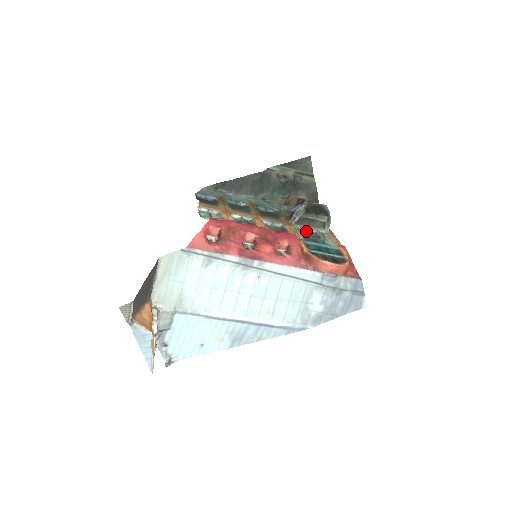
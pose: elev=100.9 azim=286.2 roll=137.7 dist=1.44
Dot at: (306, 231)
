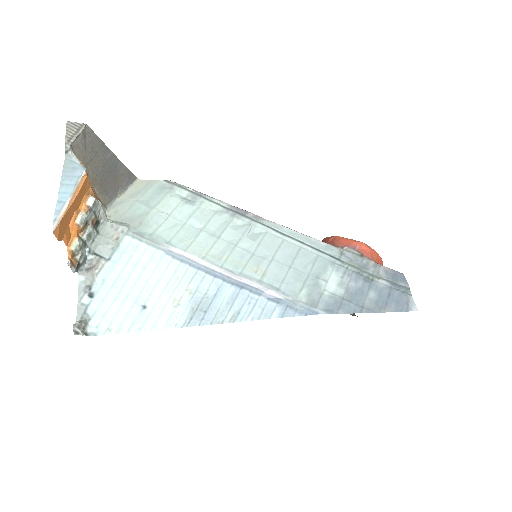
Dot at: occluded
